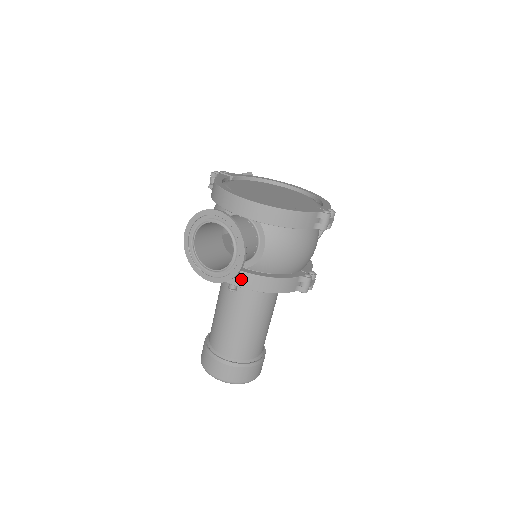
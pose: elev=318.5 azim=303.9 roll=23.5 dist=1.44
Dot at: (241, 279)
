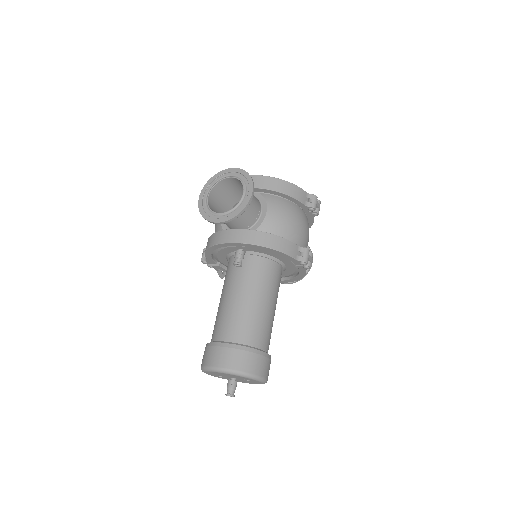
Dot at: (248, 236)
